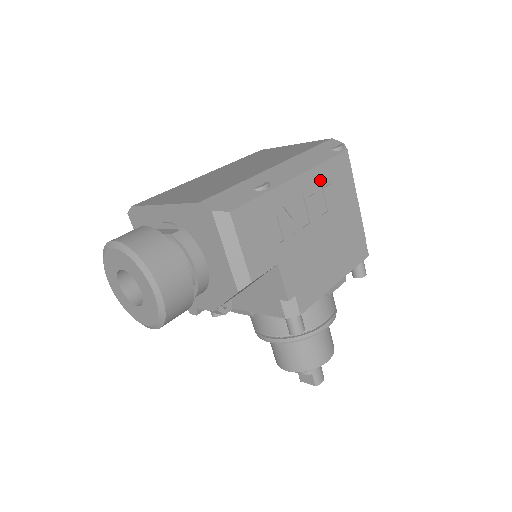
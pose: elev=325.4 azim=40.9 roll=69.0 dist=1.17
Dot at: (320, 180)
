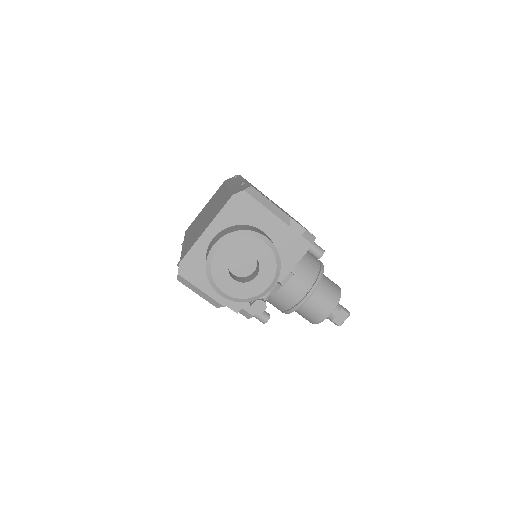
Dot at: occluded
